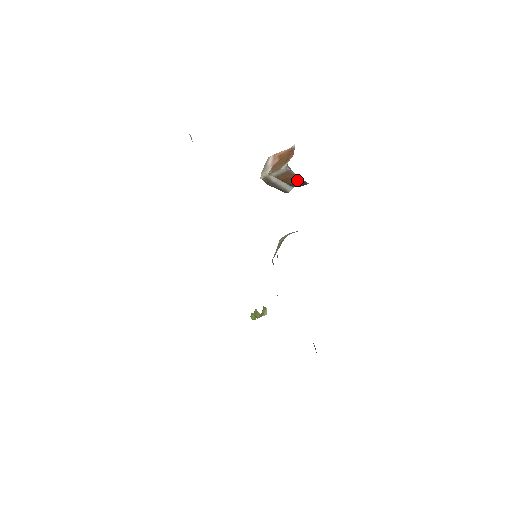
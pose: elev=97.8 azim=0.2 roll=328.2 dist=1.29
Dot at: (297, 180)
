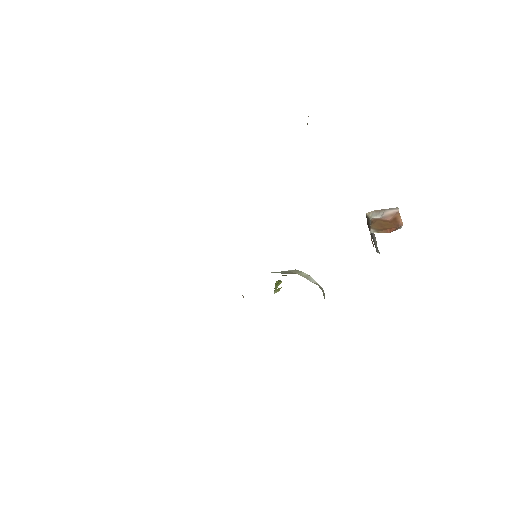
Dot at: occluded
